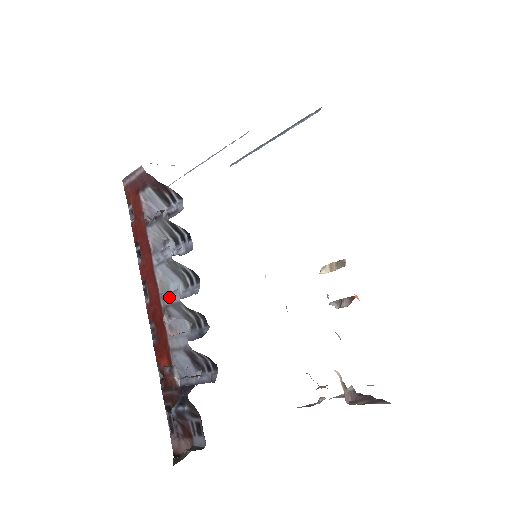
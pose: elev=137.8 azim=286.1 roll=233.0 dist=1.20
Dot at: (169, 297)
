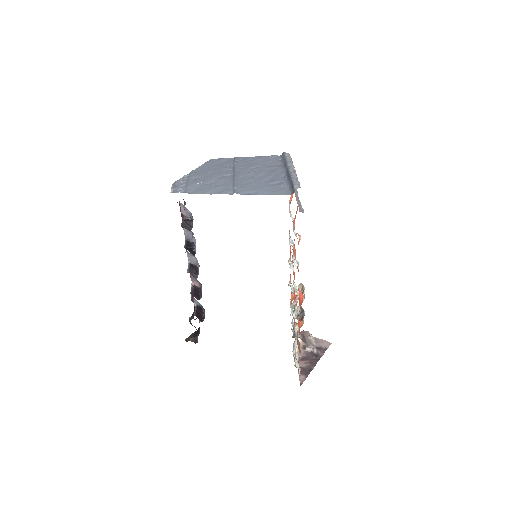
Dot at: occluded
